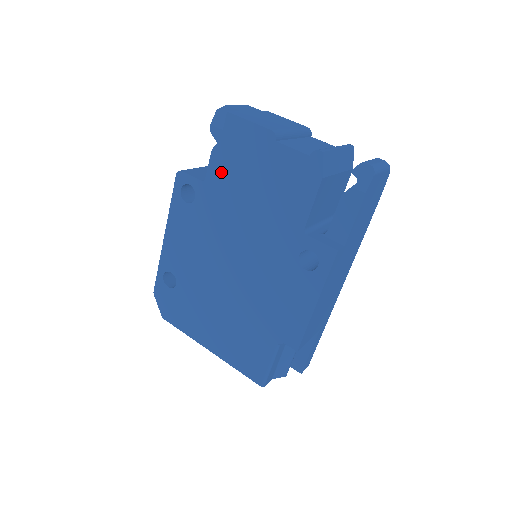
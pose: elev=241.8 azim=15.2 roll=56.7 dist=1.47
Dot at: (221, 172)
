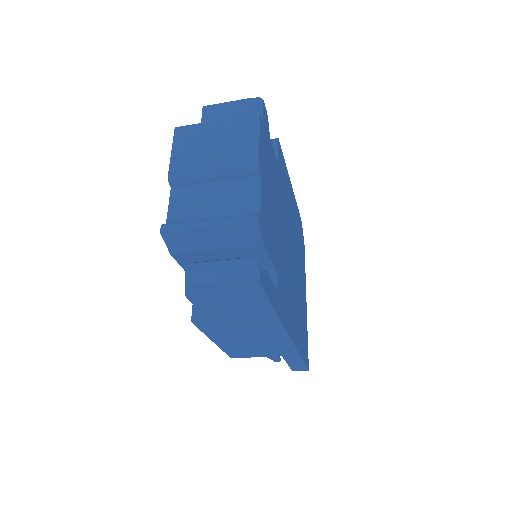
Dot at: occluded
